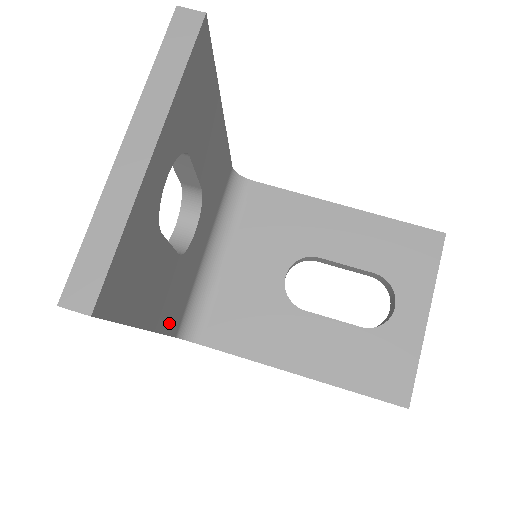
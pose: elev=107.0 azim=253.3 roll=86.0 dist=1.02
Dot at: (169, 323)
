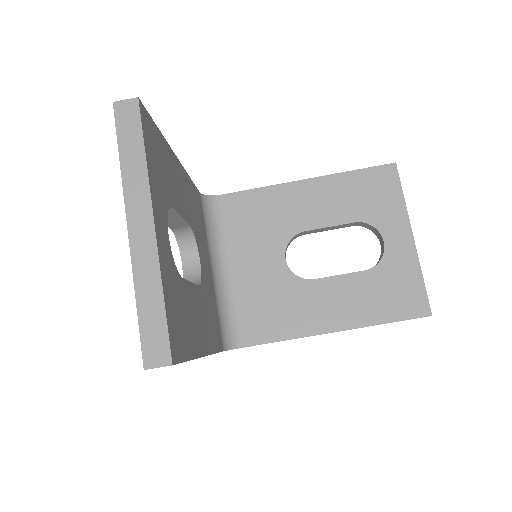
Dot at: (215, 343)
